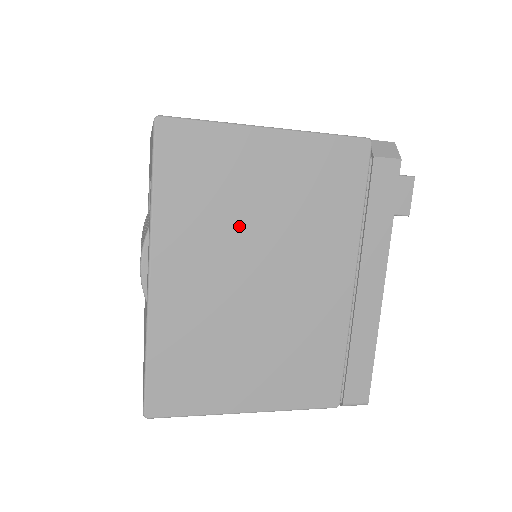
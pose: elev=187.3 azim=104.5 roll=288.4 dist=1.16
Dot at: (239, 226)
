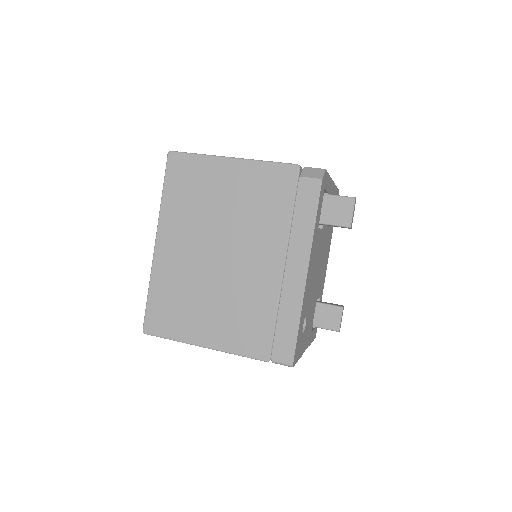
Dot at: (208, 217)
